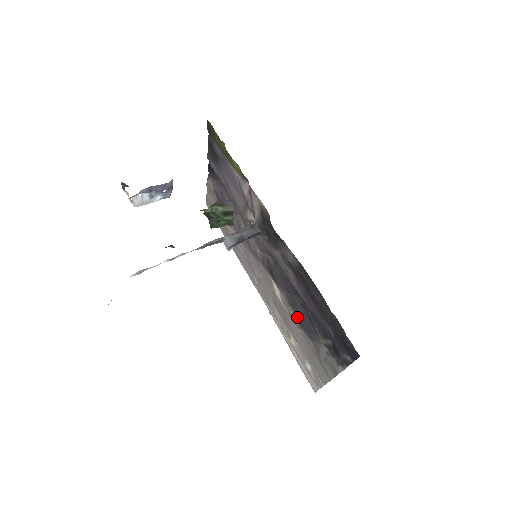
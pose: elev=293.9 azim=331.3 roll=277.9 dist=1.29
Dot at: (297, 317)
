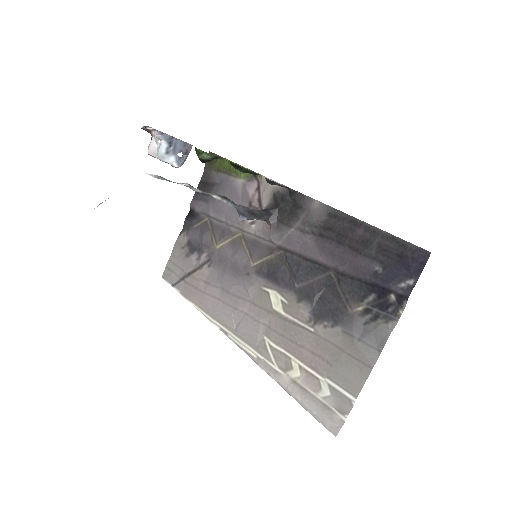
Dot at: (313, 308)
